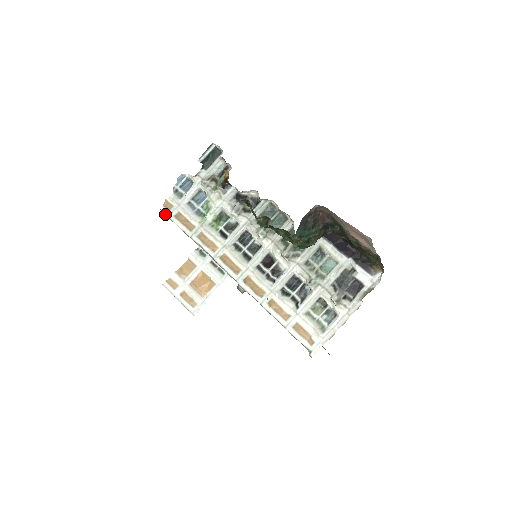
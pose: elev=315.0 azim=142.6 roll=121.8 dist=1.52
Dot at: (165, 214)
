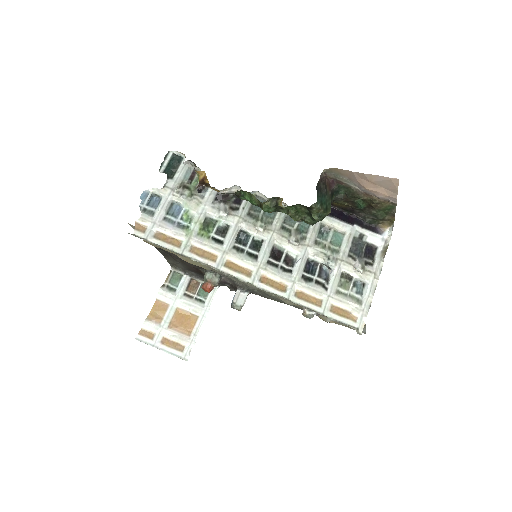
Dot at: (141, 238)
